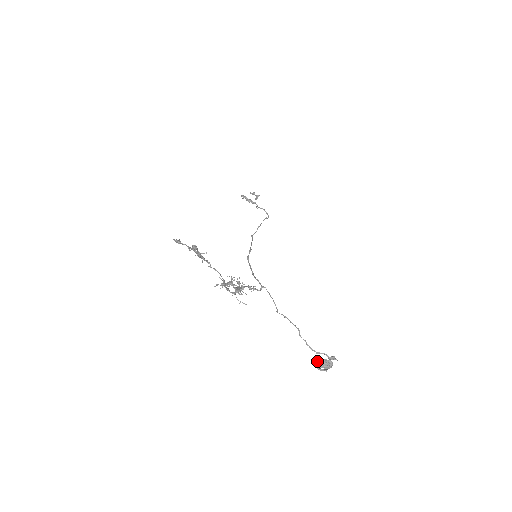
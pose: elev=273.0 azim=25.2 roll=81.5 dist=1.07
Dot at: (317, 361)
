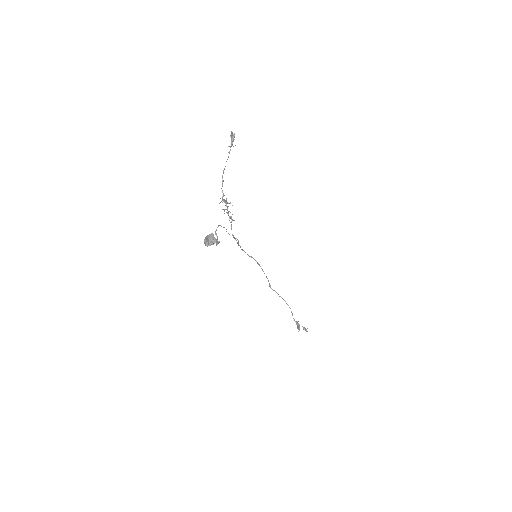
Dot at: occluded
